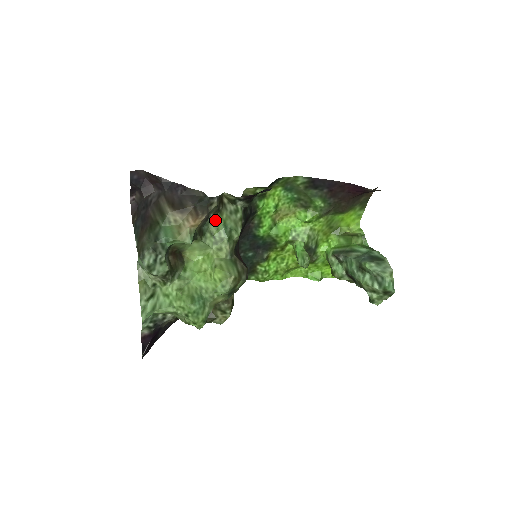
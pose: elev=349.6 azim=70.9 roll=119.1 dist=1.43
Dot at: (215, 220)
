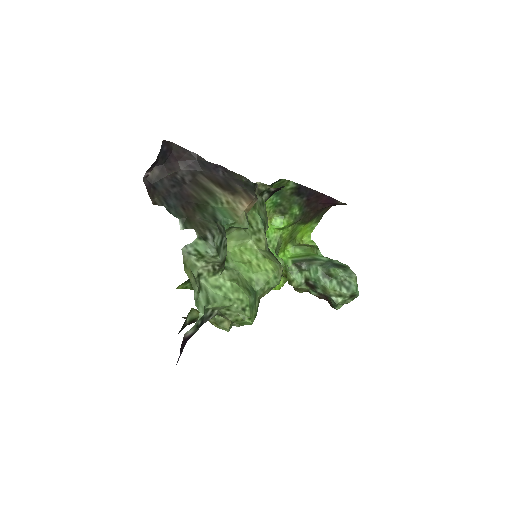
Dot at: (252, 209)
